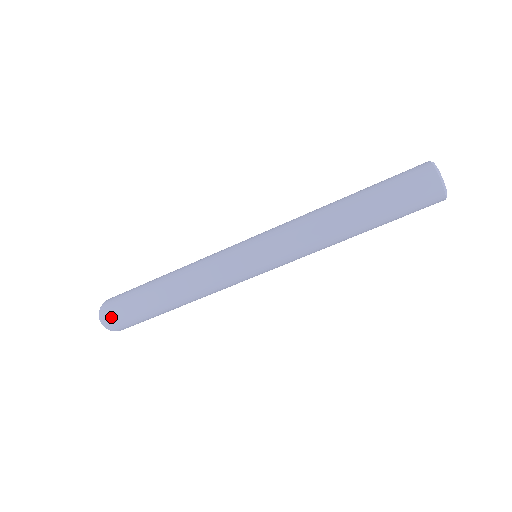
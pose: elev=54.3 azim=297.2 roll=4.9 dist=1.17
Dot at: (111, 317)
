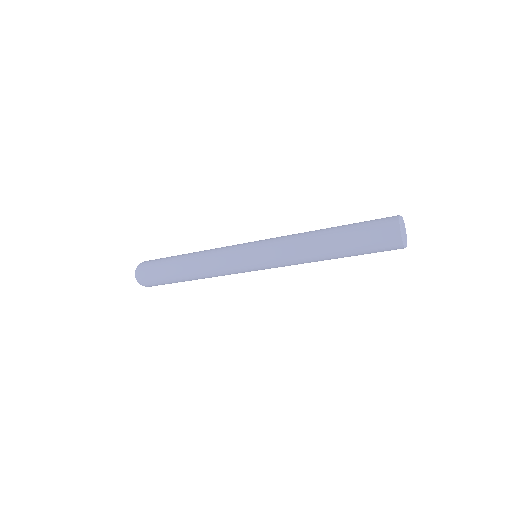
Dot at: occluded
